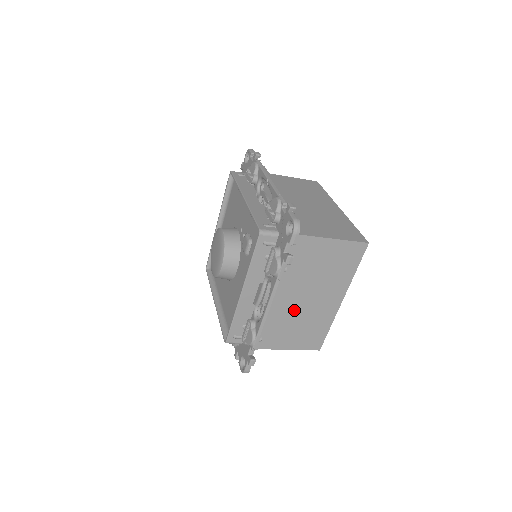
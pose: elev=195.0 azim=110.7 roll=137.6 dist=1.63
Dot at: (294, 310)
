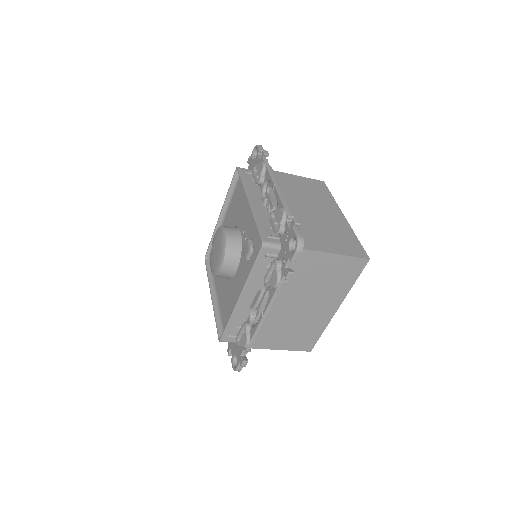
Dot at: (289, 316)
